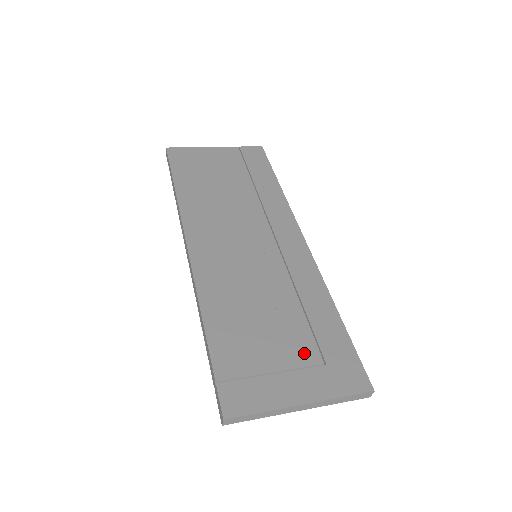
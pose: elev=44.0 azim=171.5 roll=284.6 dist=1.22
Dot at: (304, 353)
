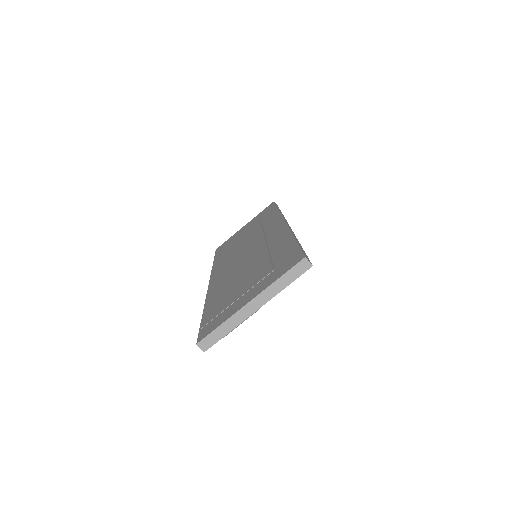
Dot at: (261, 276)
